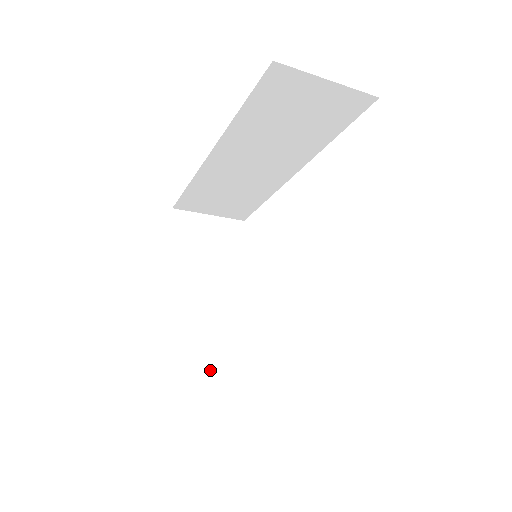
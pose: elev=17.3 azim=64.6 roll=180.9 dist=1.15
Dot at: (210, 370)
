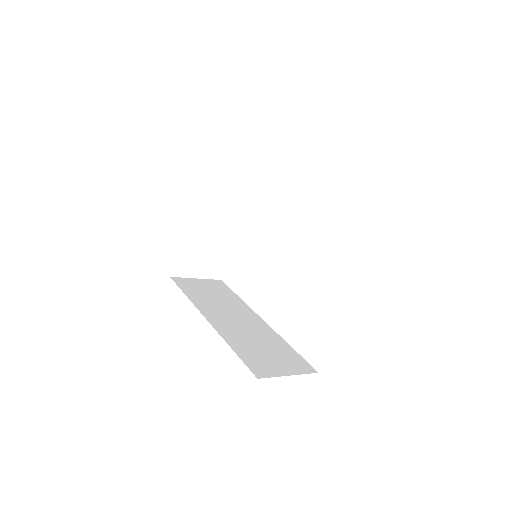
Dot at: (200, 275)
